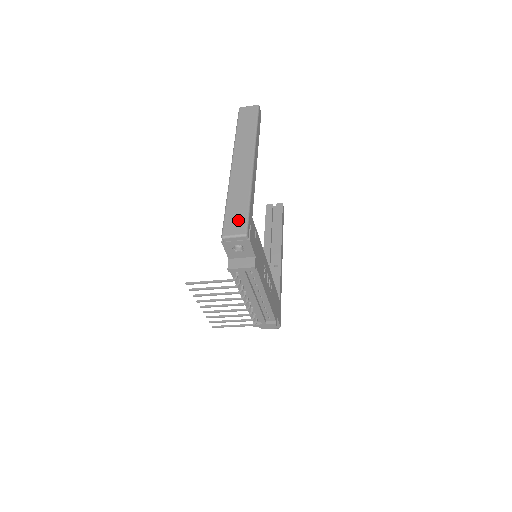
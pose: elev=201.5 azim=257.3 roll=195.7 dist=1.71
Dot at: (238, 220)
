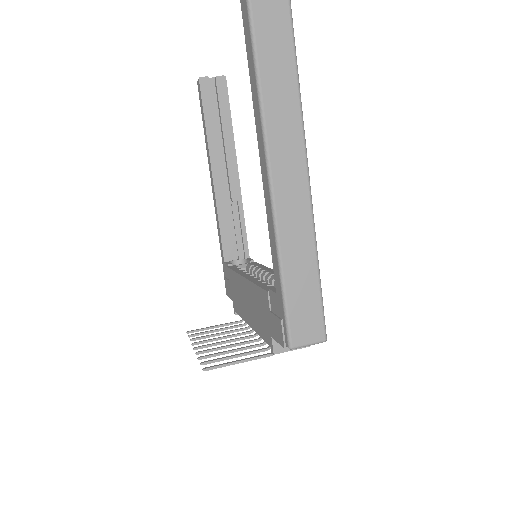
Dot at: (310, 315)
